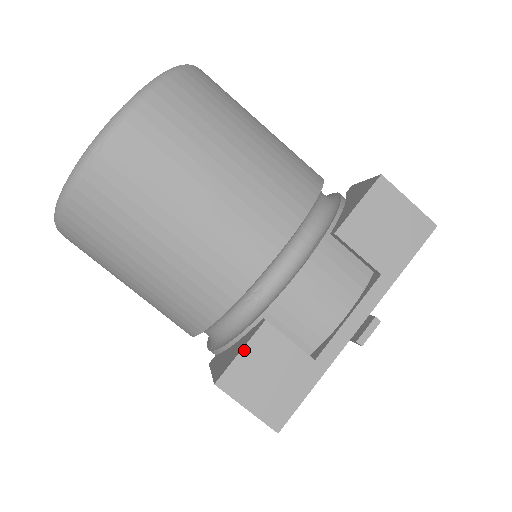
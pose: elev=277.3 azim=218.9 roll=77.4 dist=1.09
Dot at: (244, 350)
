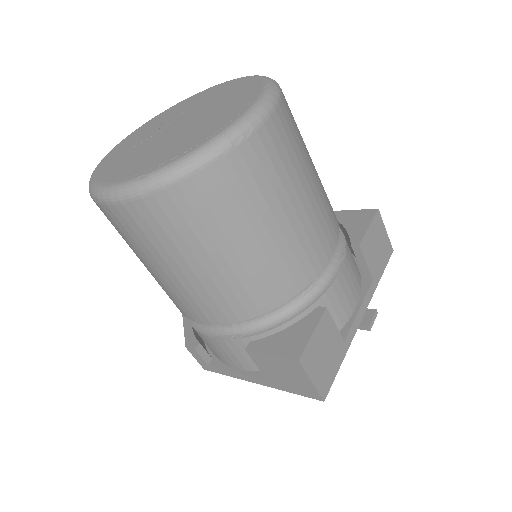
Dot at: (315, 331)
